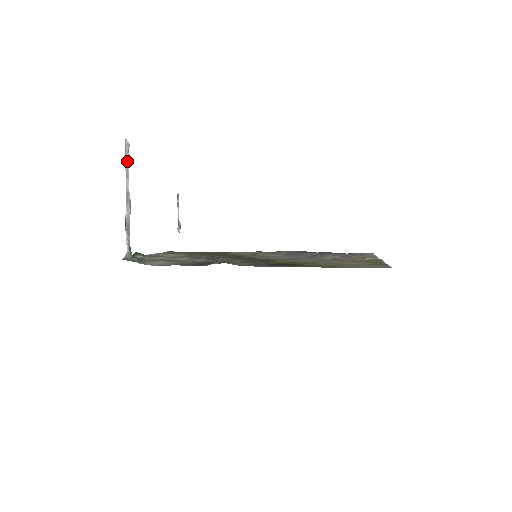
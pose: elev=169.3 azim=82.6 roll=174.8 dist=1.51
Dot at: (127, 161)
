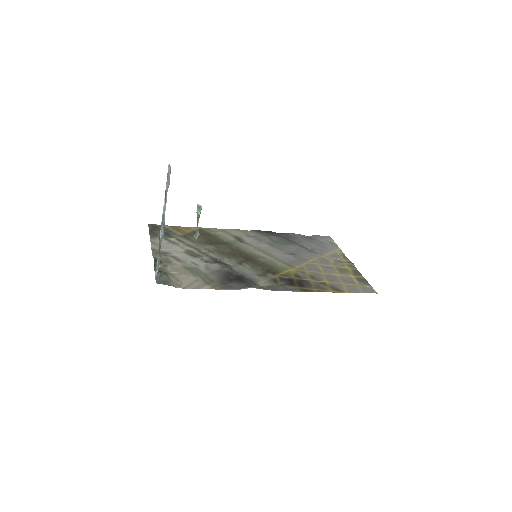
Dot at: (167, 186)
